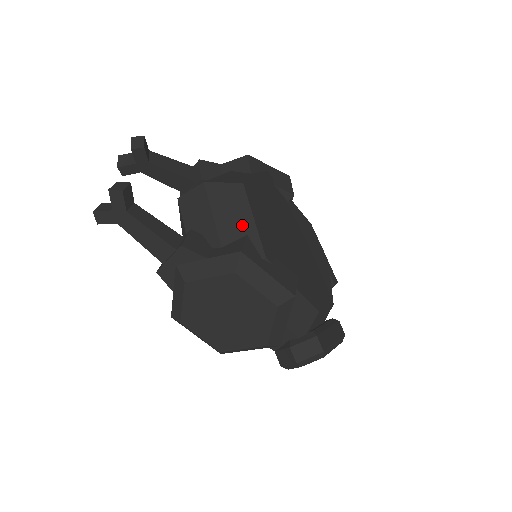
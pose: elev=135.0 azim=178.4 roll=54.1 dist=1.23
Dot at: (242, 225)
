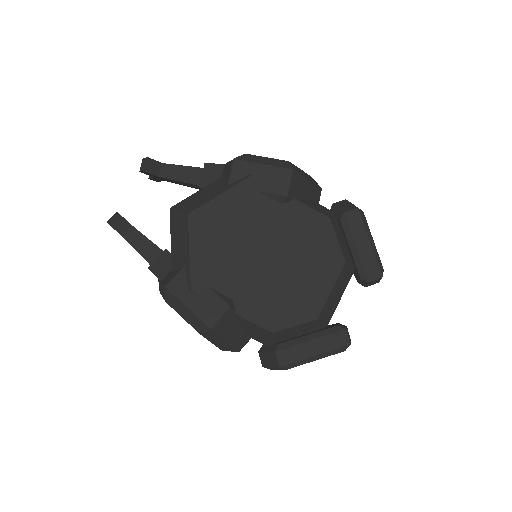
Dot at: (183, 256)
